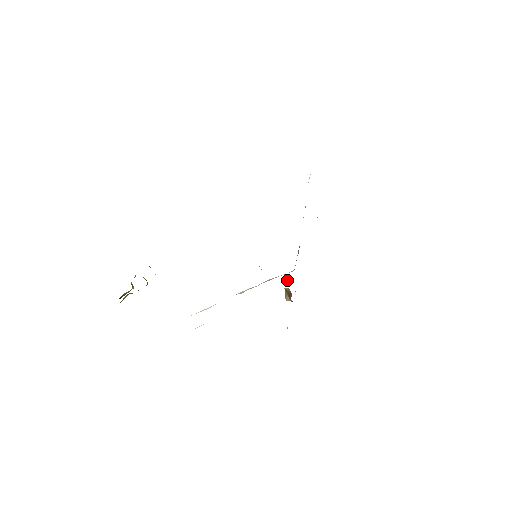
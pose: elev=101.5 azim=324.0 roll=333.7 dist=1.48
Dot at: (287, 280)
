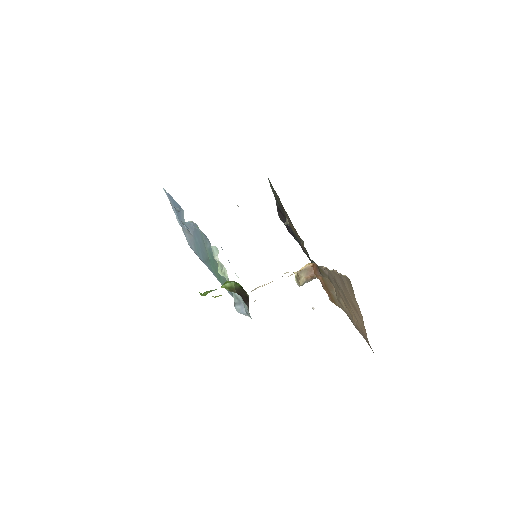
Dot at: (284, 273)
